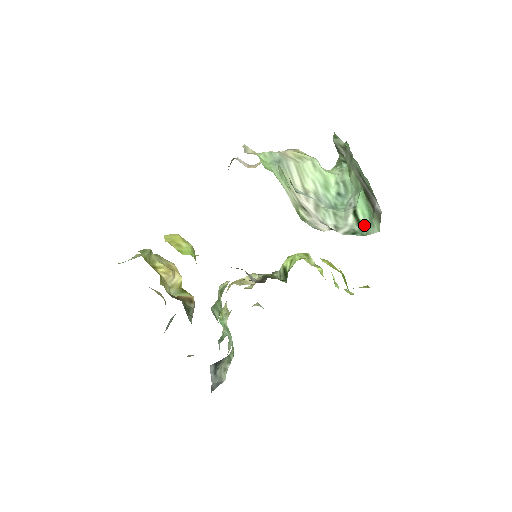
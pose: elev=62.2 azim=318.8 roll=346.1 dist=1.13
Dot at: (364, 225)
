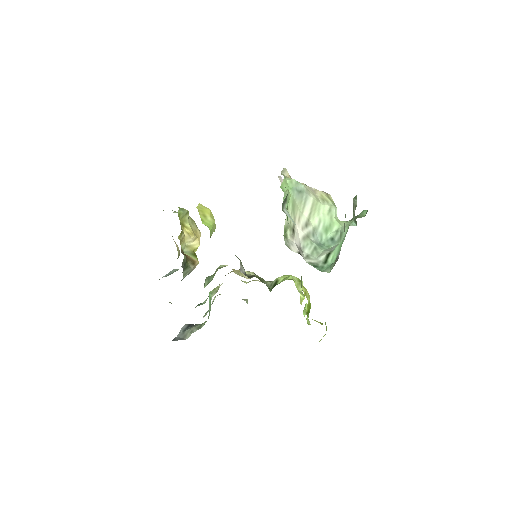
Dot at: (327, 265)
